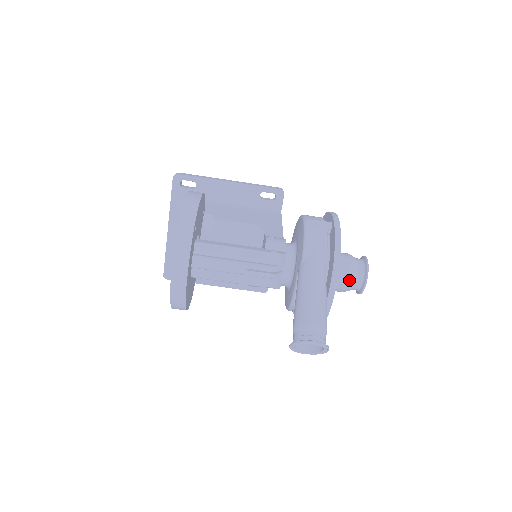
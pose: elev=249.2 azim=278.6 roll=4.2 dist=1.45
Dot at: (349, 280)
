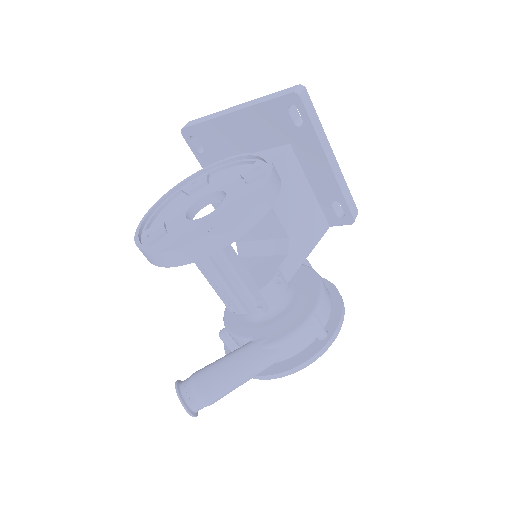
Dot at: occluded
